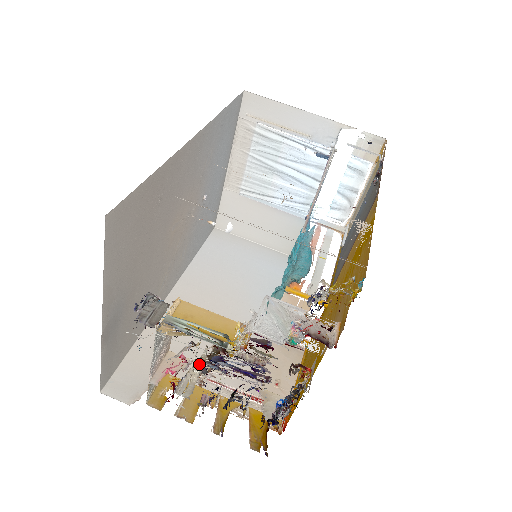
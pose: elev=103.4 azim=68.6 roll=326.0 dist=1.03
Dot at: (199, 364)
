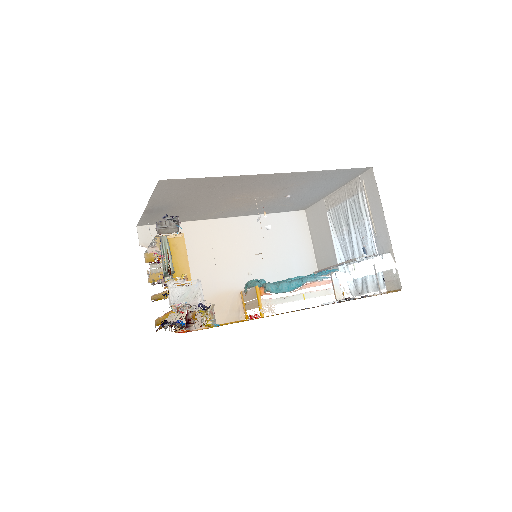
Dot at: occluded
